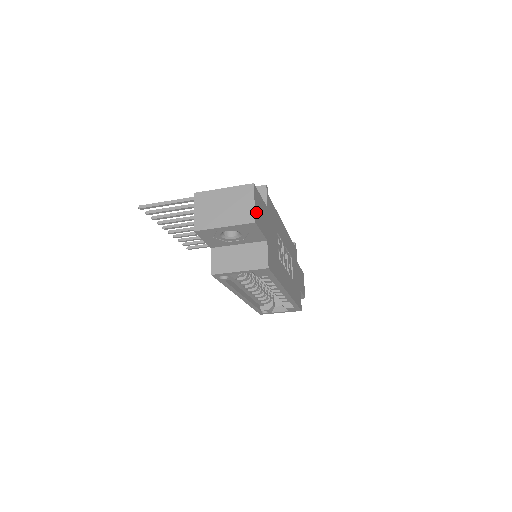
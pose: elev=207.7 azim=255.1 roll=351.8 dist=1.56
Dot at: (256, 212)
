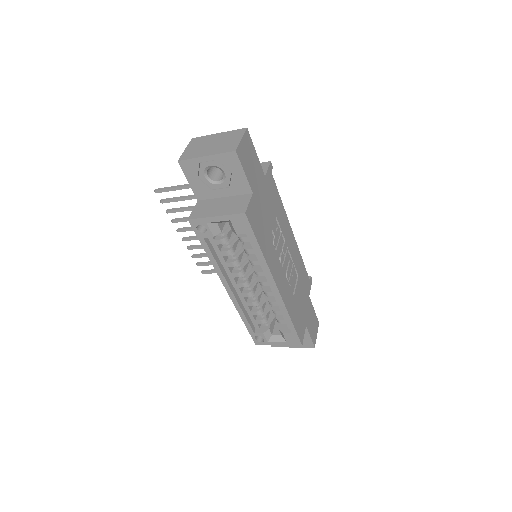
Dot at: (241, 148)
